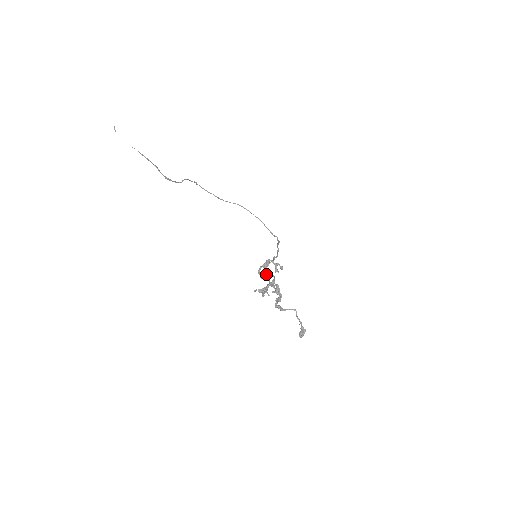
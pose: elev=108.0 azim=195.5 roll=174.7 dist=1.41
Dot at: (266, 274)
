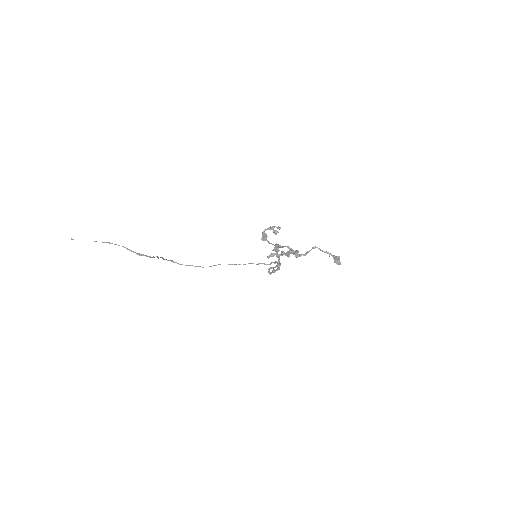
Dot at: (269, 243)
